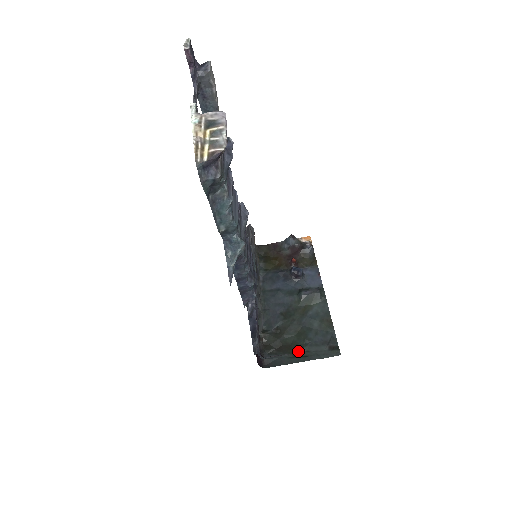
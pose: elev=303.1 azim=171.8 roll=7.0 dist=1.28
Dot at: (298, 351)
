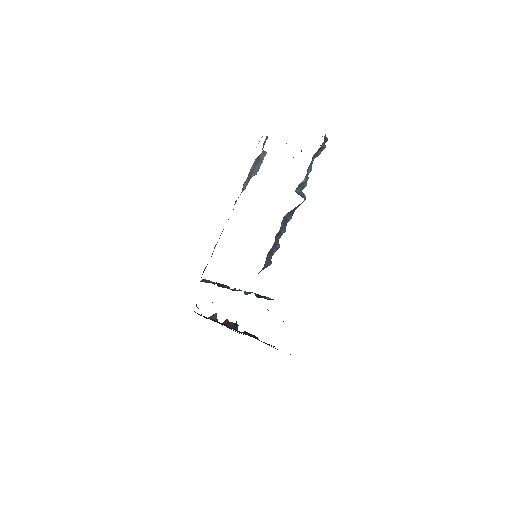
Dot at: occluded
